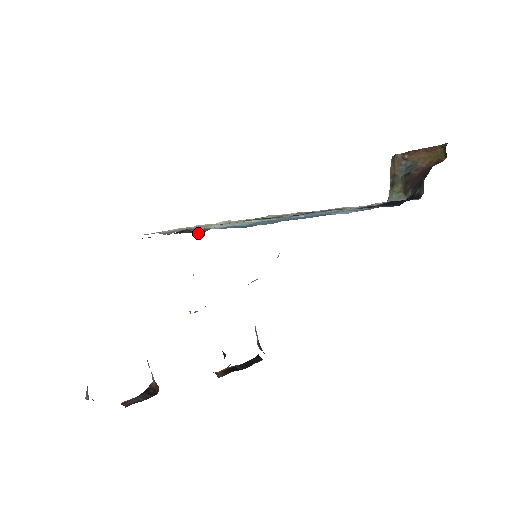
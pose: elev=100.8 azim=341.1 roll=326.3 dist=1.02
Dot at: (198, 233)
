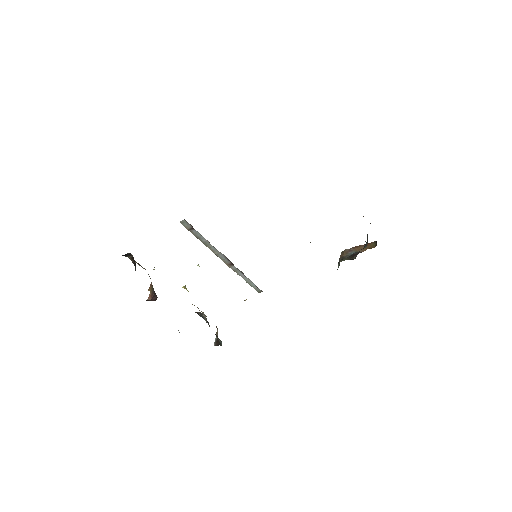
Dot at: occluded
